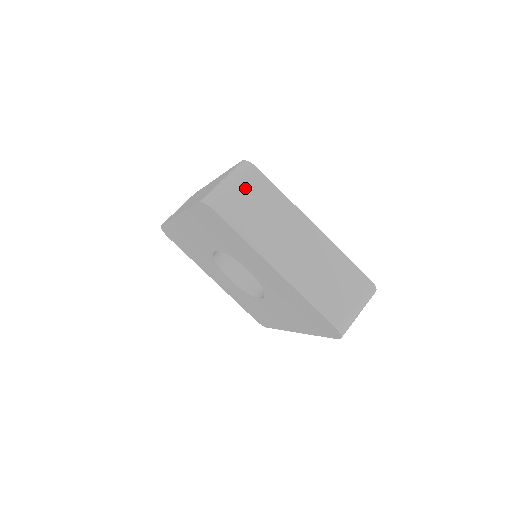
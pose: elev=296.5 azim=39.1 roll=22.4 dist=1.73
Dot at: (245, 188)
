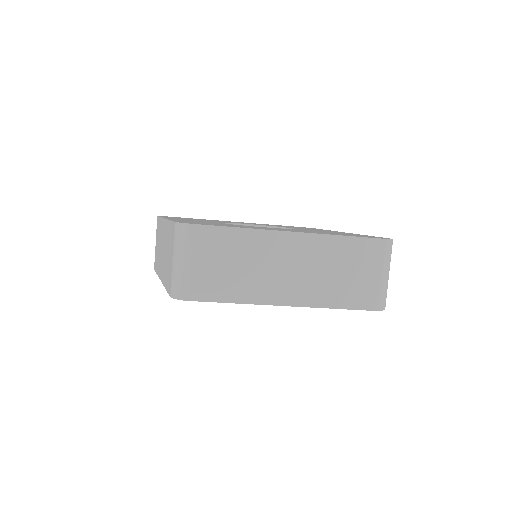
Dot at: (200, 255)
